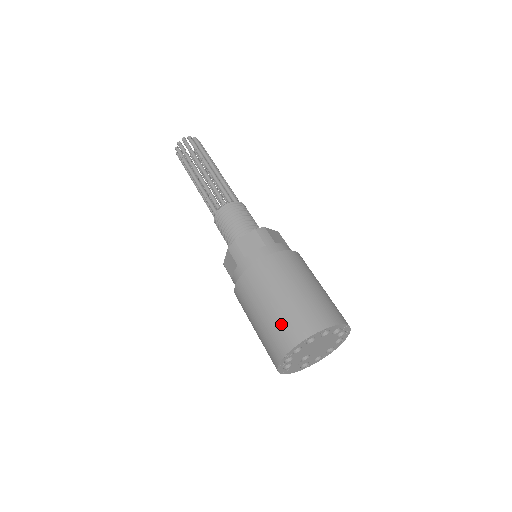
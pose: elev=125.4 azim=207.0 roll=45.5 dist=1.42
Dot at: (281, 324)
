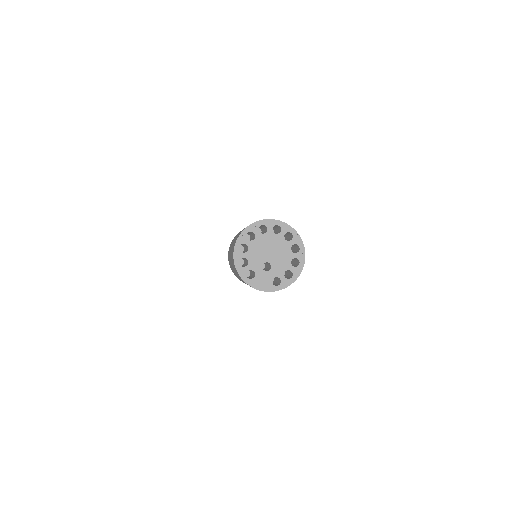
Dot at: (234, 242)
